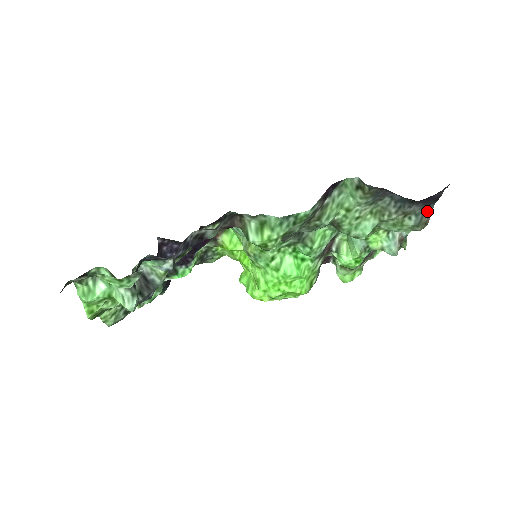
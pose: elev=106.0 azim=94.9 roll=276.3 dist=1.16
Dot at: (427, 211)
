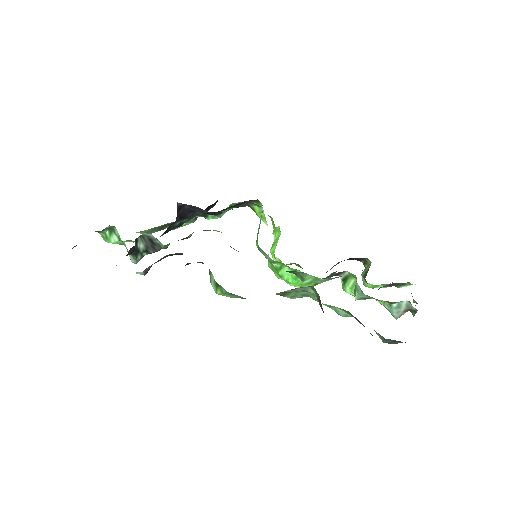
Dot at: (400, 341)
